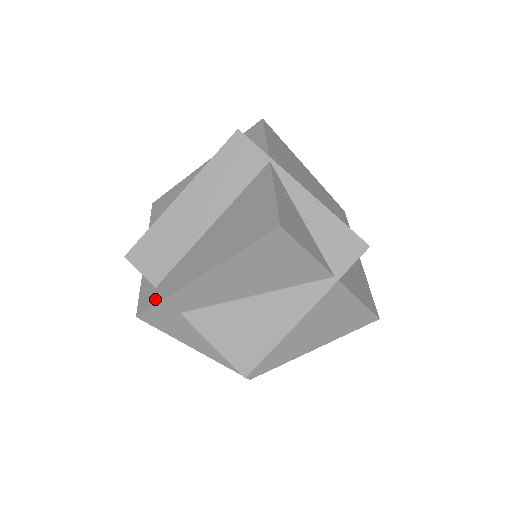
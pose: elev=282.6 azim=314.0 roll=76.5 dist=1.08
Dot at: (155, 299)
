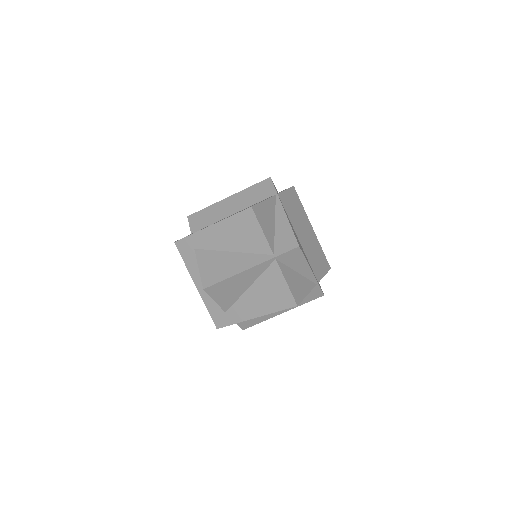
Dot at: occluded
